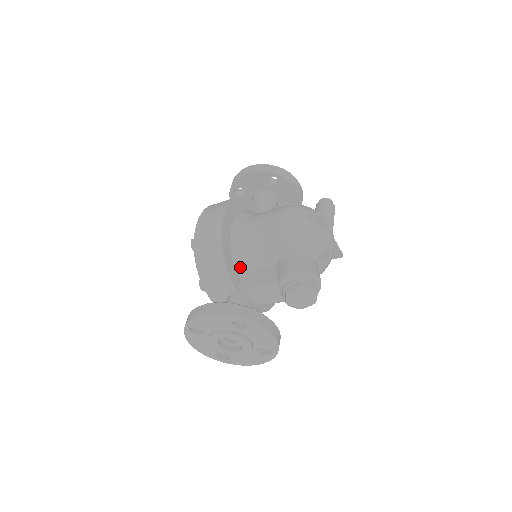
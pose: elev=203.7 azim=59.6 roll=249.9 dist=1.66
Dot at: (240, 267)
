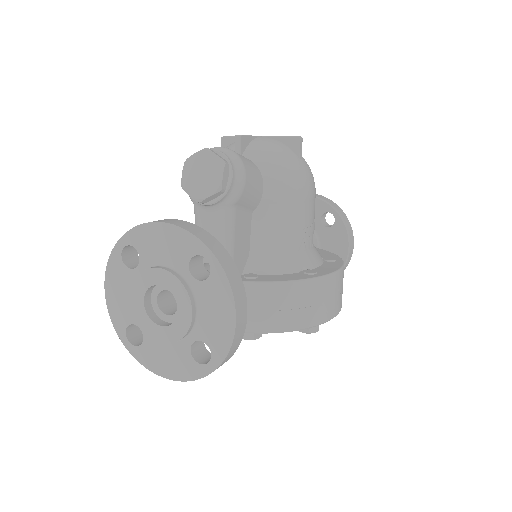
Dot at: occluded
